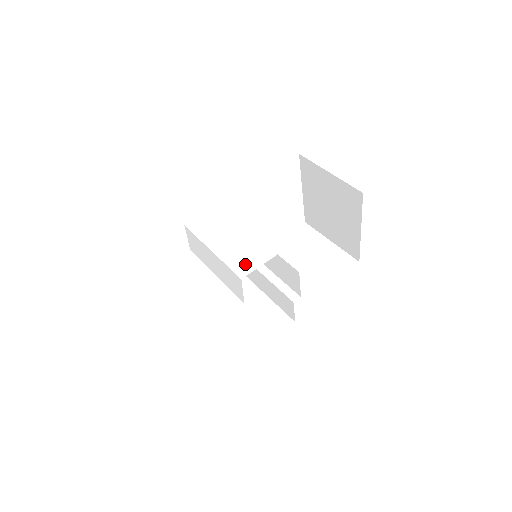
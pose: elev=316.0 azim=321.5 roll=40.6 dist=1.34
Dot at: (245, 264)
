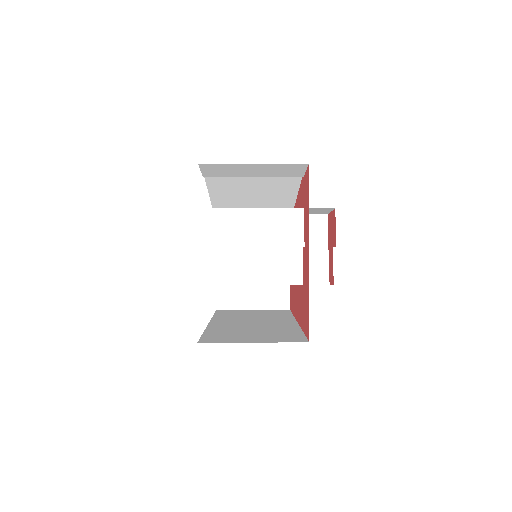
Dot at: occluded
